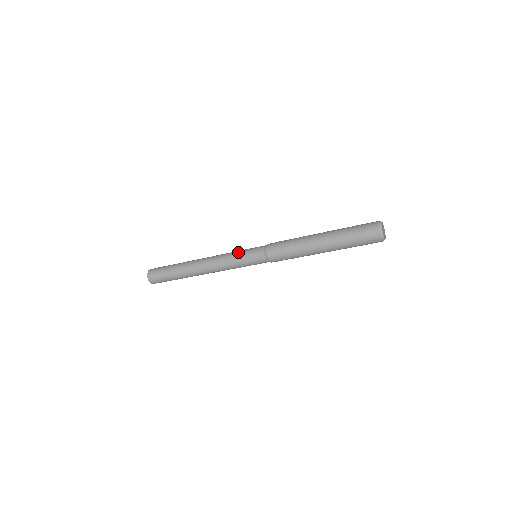
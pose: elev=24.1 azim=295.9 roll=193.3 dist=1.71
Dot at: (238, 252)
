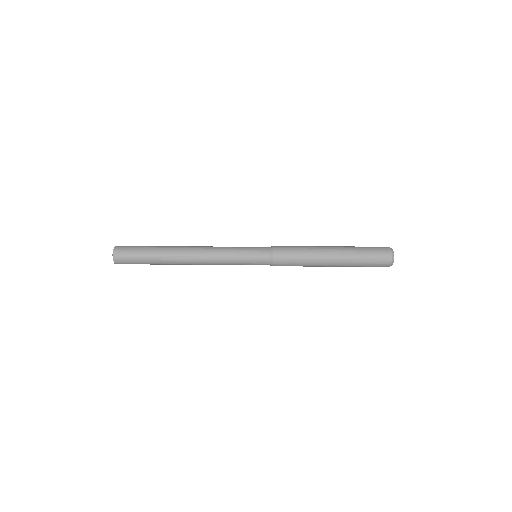
Dot at: (238, 247)
